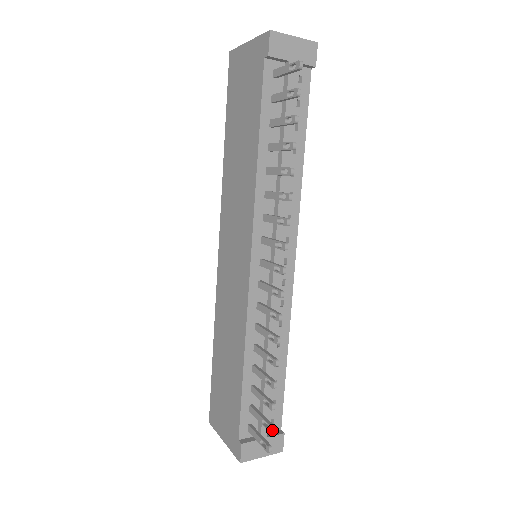
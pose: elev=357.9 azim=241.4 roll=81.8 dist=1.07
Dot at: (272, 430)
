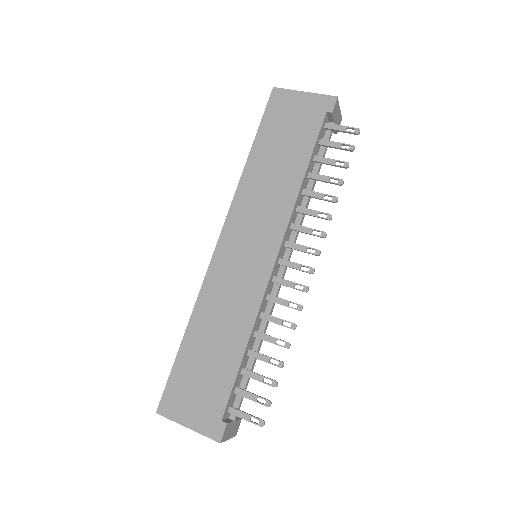
Dot at: (270, 405)
